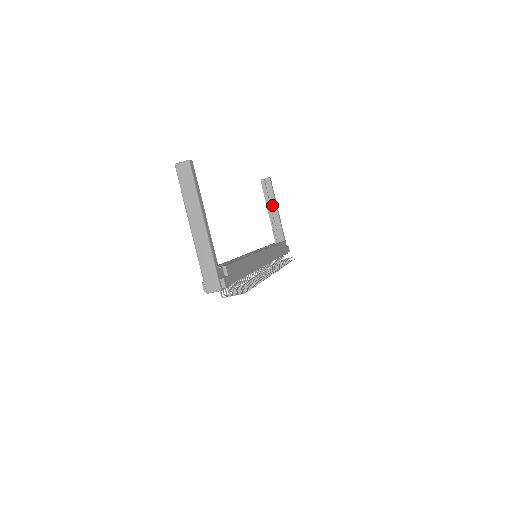
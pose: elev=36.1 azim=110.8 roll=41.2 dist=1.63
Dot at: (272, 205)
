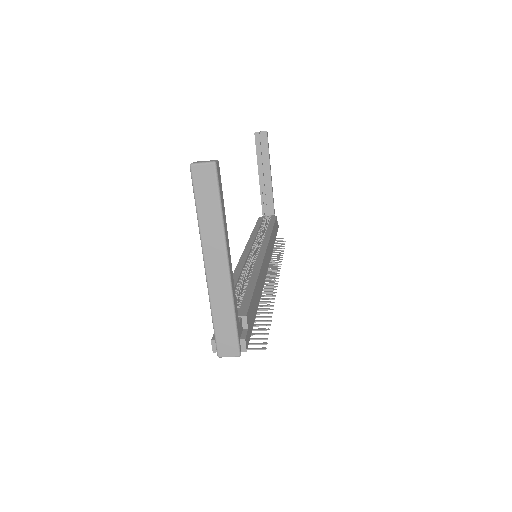
Dot at: (265, 168)
